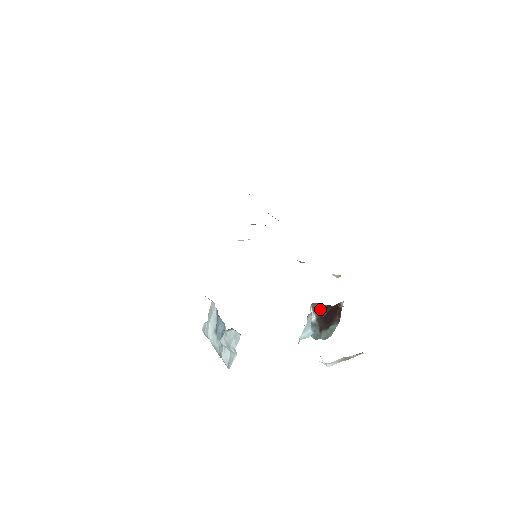
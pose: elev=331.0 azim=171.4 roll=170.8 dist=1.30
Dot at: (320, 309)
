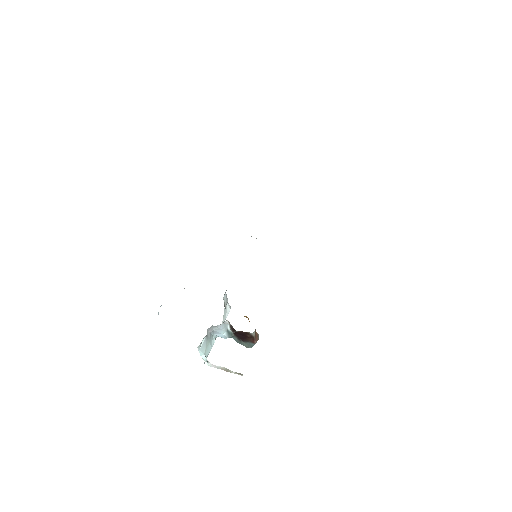
Dot at: (231, 327)
